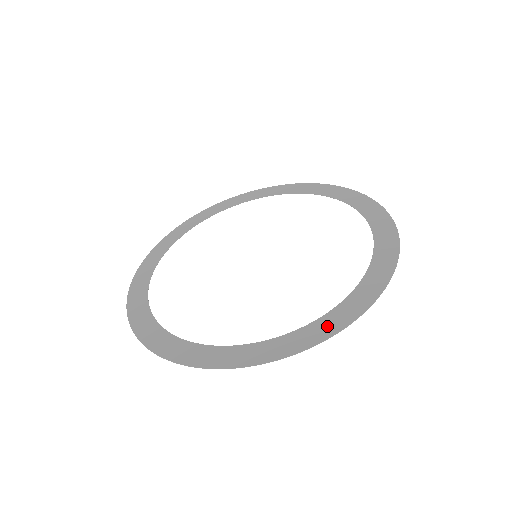
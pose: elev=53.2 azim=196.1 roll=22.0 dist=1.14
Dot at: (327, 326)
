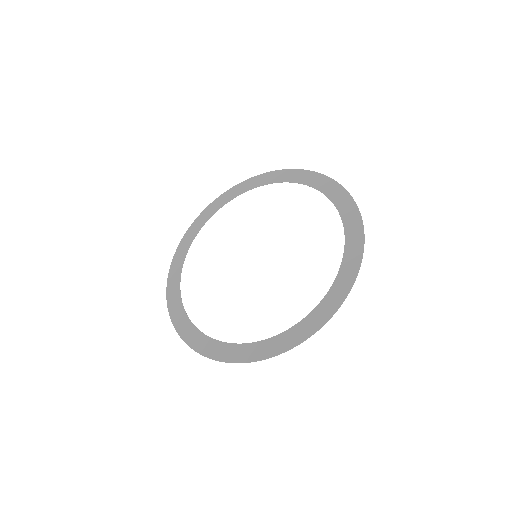
Dot at: (331, 303)
